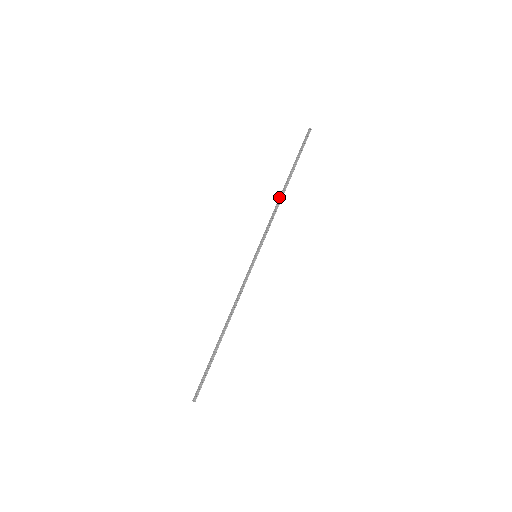
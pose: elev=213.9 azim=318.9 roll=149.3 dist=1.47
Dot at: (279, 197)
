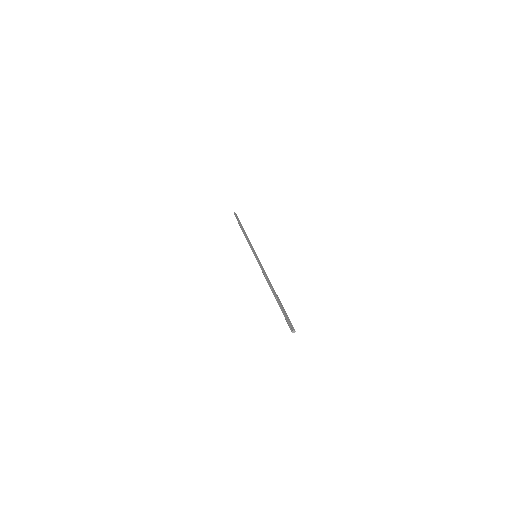
Dot at: (244, 235)
